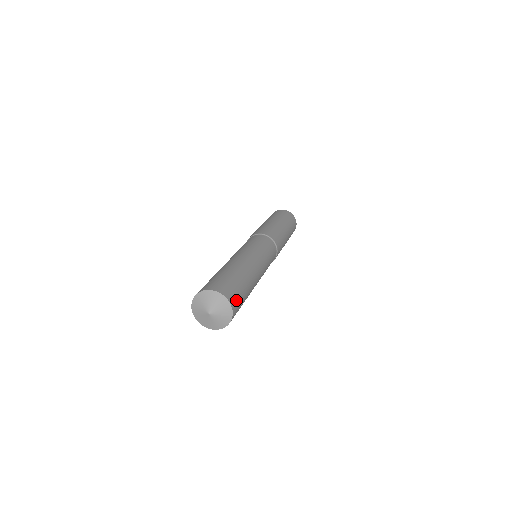
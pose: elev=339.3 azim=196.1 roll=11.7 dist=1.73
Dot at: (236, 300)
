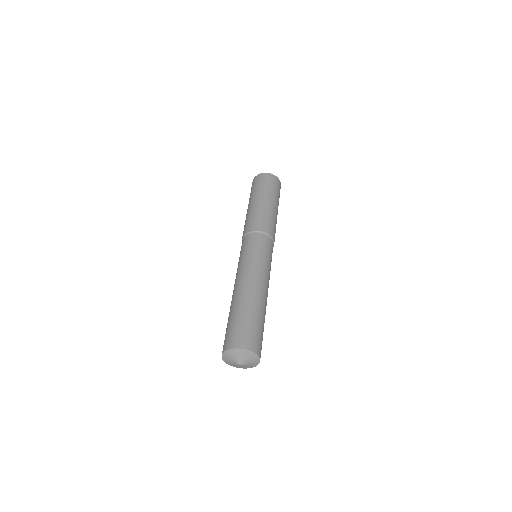
Dot at: (251, 339)
